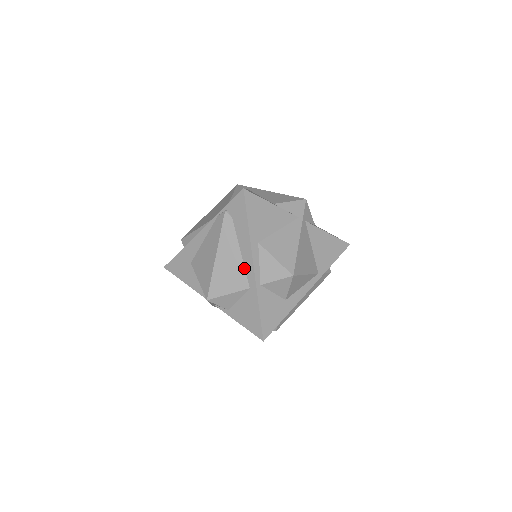
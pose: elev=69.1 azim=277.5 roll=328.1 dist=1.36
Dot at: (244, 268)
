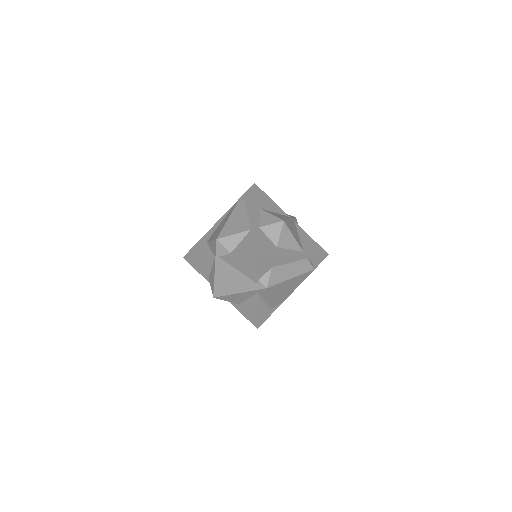
Dot at: (248, 221)
